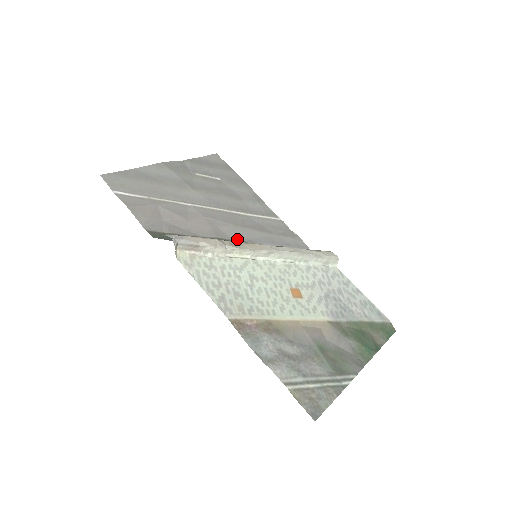
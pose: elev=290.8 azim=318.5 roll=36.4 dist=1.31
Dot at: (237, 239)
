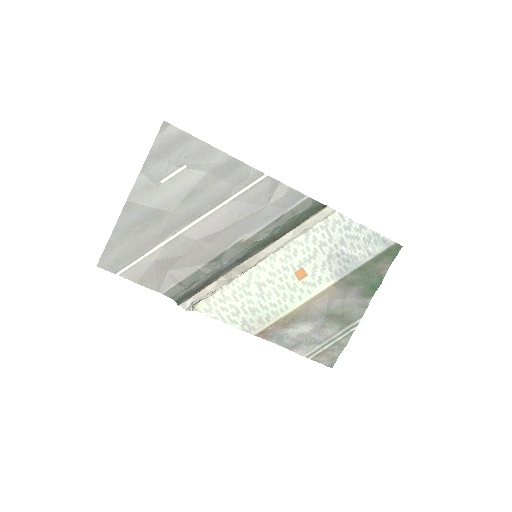
Dot at: (233, 243)
